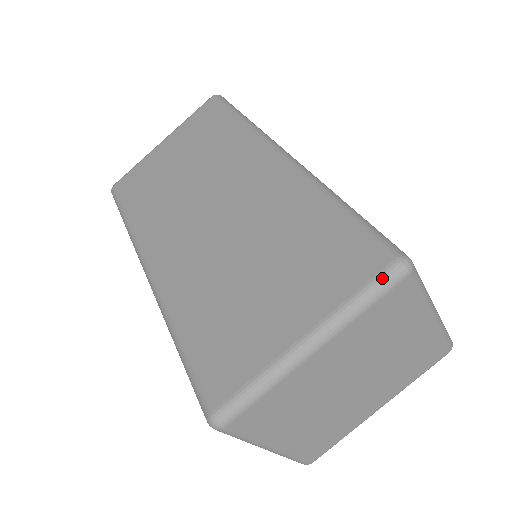
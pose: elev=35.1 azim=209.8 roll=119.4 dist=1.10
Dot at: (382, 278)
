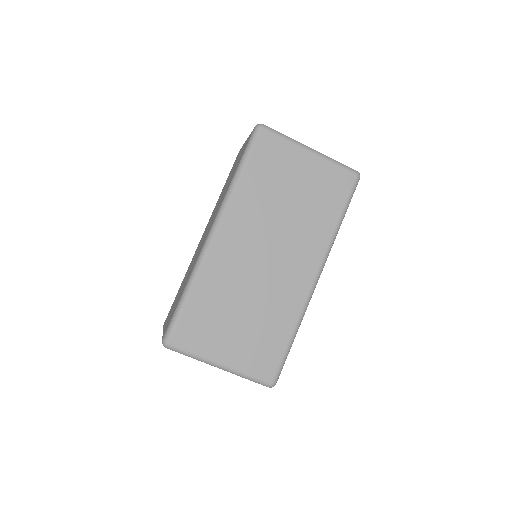
Dot at: (262, 382)
